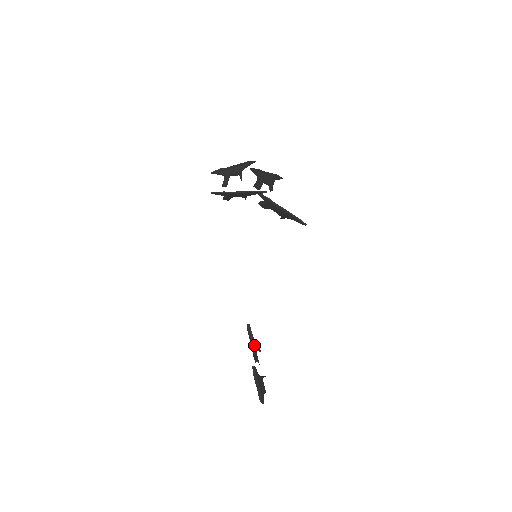
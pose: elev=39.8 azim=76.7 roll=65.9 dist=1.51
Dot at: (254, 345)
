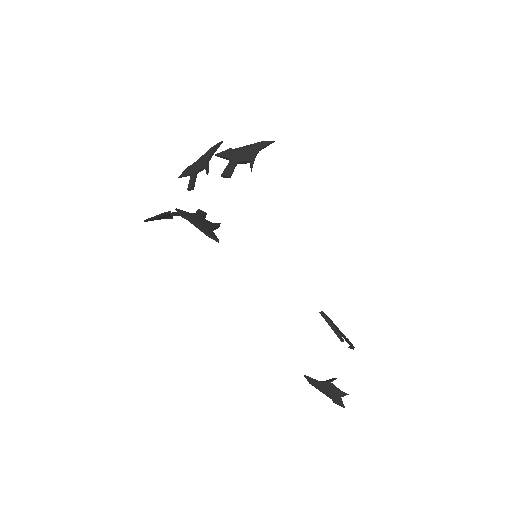
Dot at: occluded
